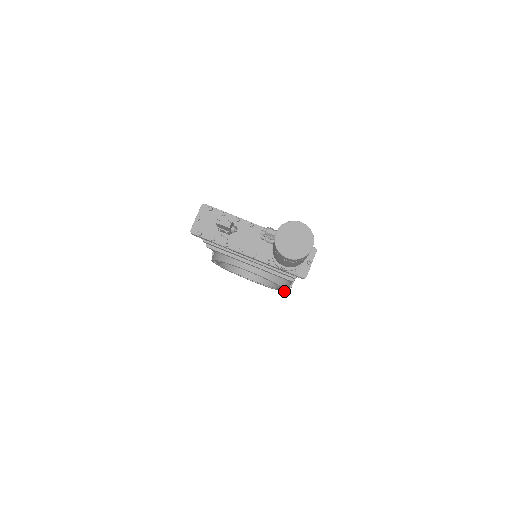
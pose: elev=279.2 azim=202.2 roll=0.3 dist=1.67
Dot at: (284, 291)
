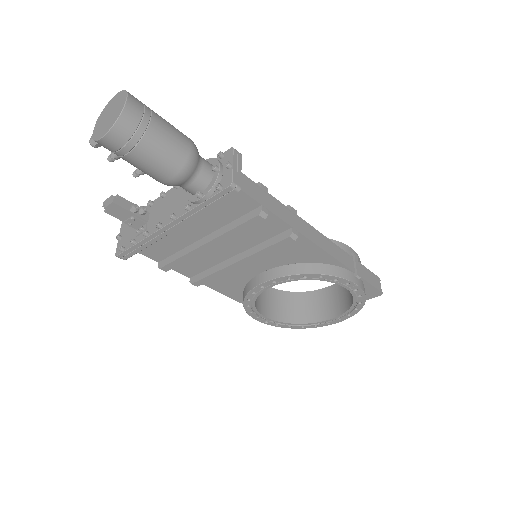
Dot at: (360, 292)
